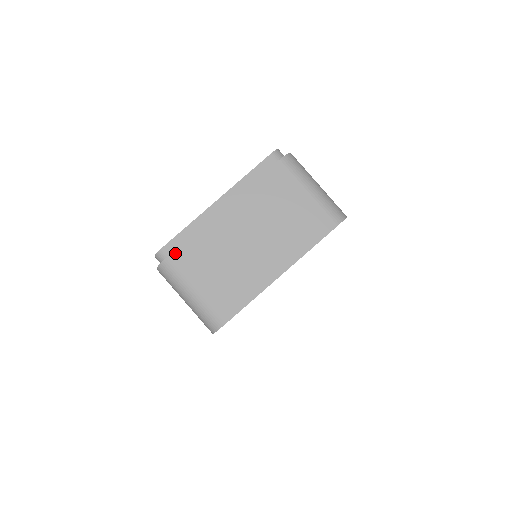
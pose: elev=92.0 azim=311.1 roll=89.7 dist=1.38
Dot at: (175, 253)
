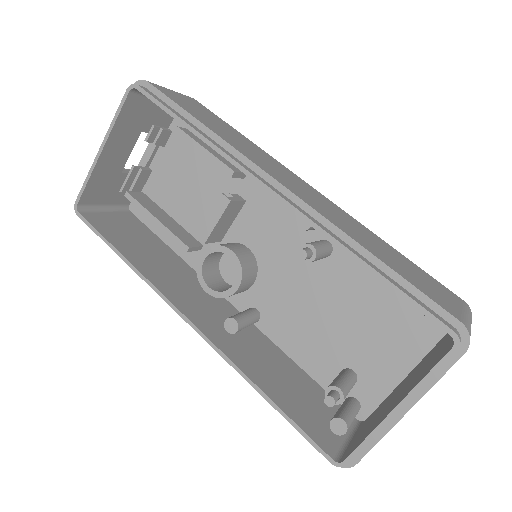
Dot at: occluded
